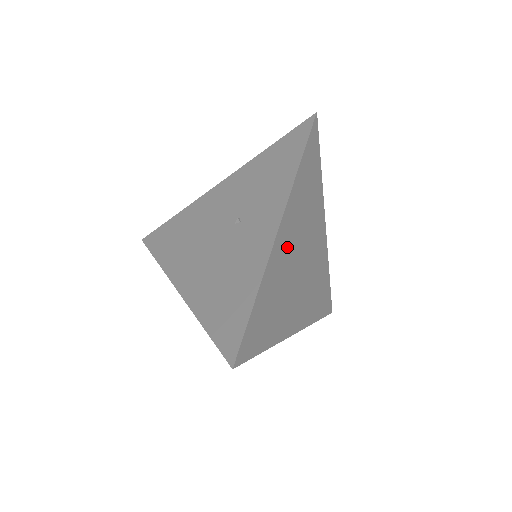
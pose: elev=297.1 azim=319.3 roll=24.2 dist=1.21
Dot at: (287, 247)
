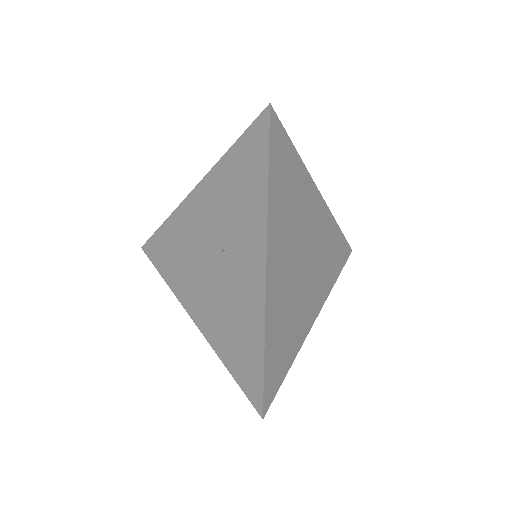
Dot at: (282, 270)
